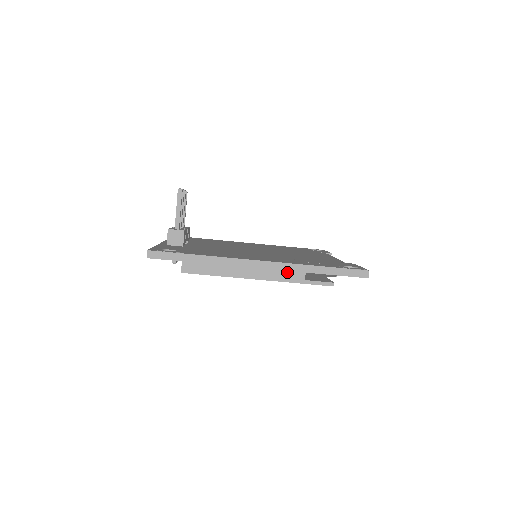
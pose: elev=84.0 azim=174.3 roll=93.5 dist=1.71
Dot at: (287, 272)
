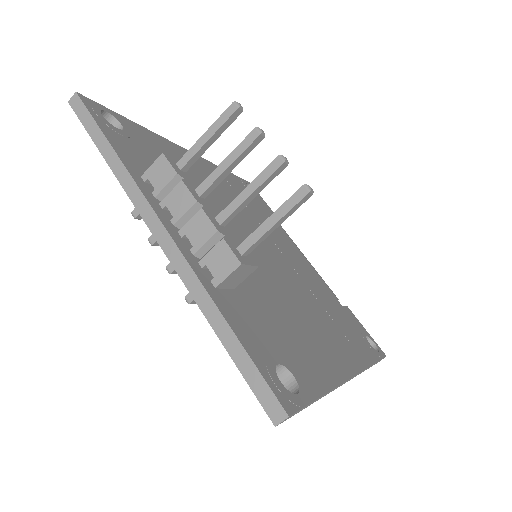
Dot at: occluded
